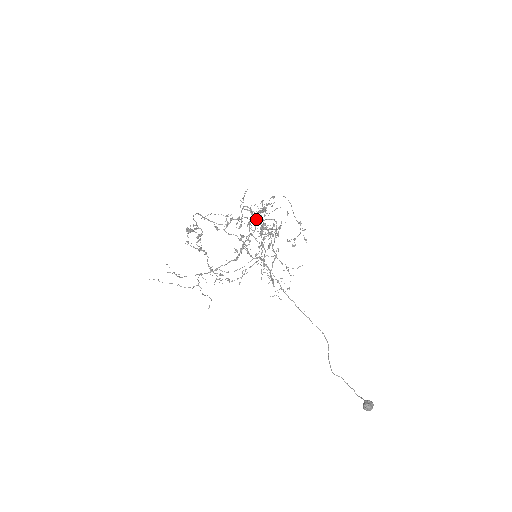
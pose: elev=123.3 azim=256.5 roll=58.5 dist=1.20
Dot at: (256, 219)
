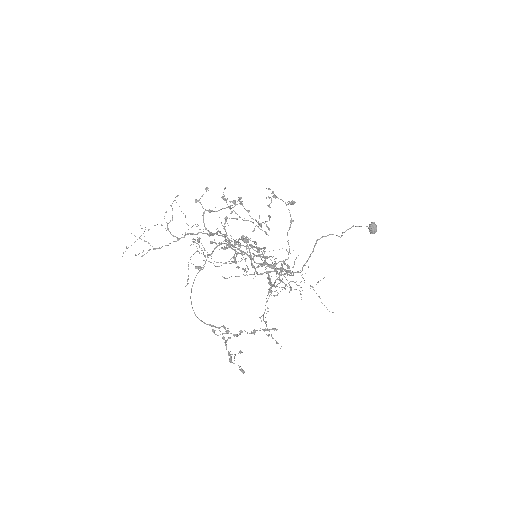
Dot at: (237, 242)
